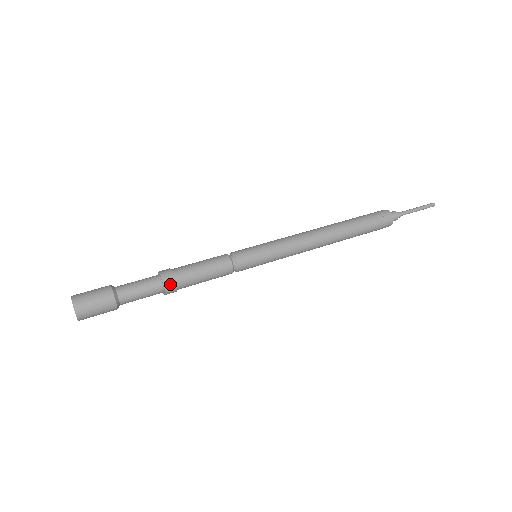
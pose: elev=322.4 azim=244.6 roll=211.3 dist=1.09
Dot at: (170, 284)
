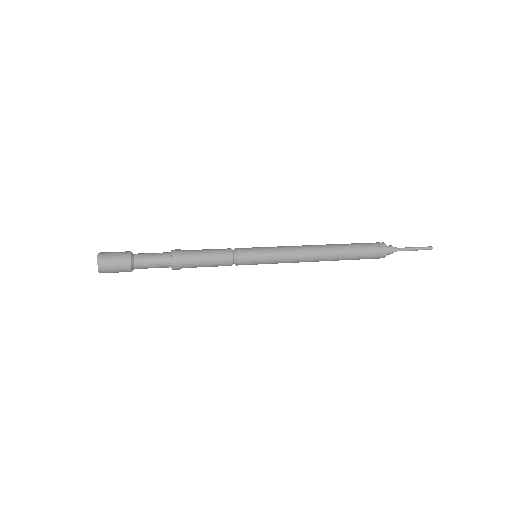
Dot at: (177, 252)
